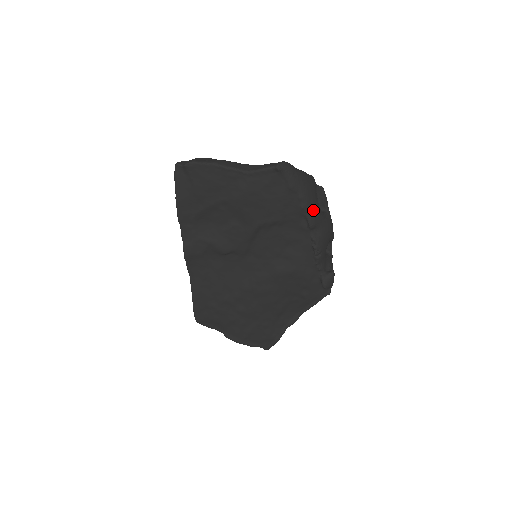
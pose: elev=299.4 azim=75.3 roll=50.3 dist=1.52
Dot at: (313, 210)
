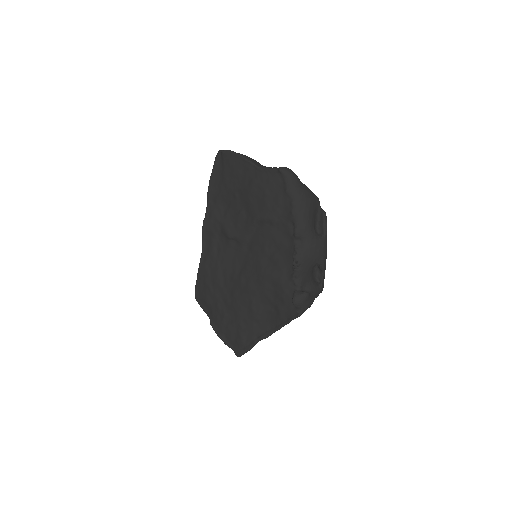
Dot at: (302, 220)
